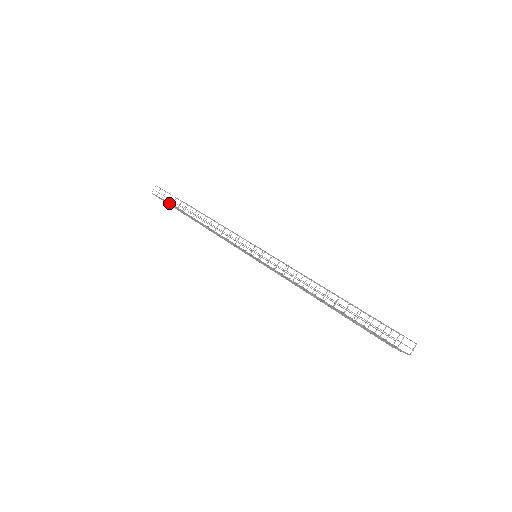
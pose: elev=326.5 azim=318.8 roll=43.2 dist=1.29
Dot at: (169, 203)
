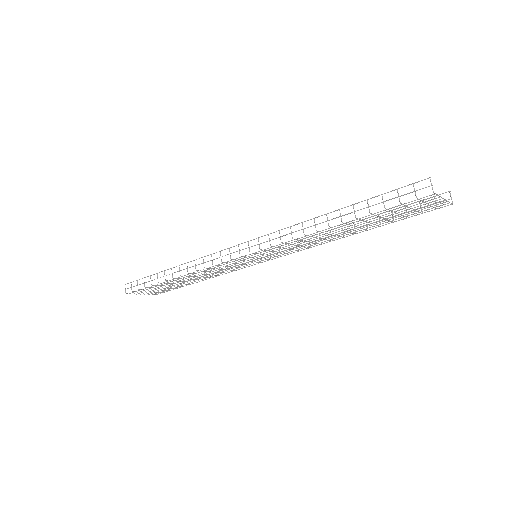
Dot at: occluded
